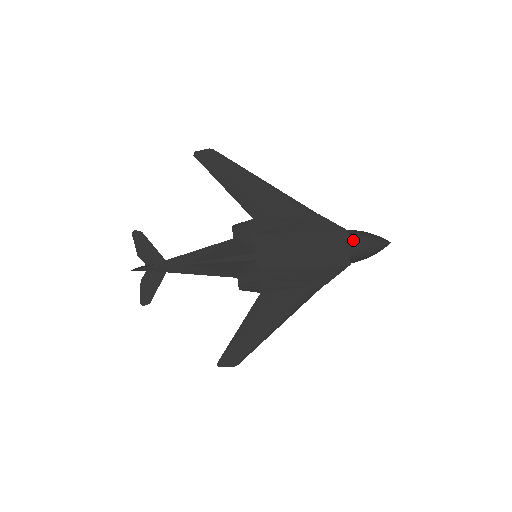
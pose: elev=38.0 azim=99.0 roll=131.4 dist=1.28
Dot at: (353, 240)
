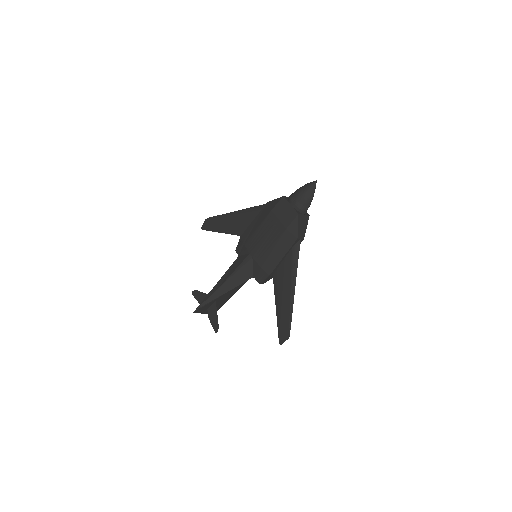
Dot at: (291, 199)
